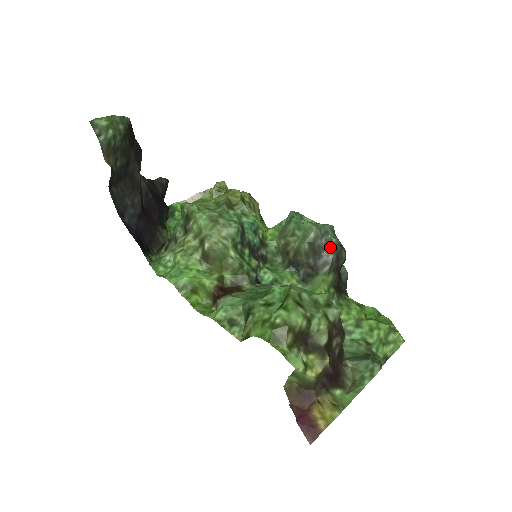
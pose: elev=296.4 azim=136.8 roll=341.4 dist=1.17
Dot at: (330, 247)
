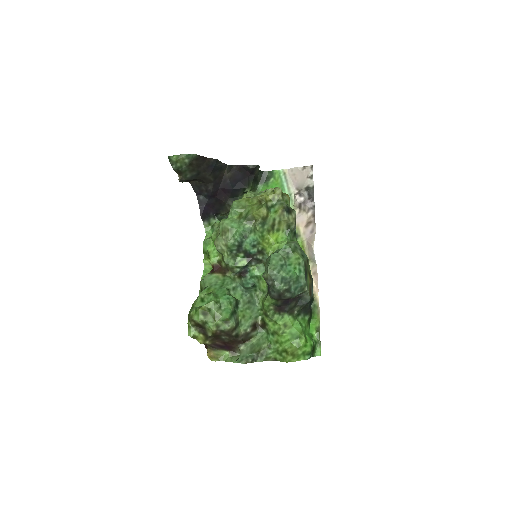
Dot at: (273, 288)
